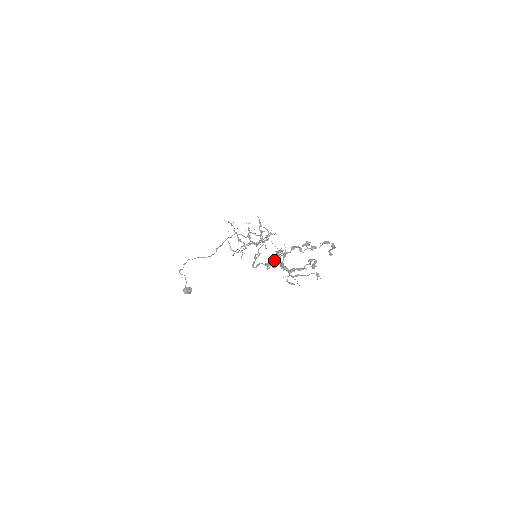
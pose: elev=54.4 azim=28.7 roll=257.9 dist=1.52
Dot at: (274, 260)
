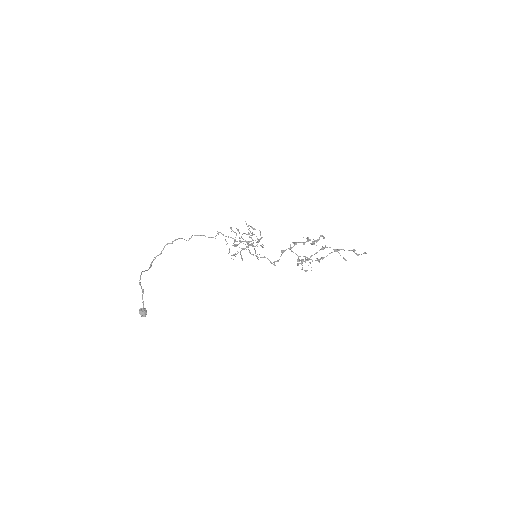
Dot at: occluded
